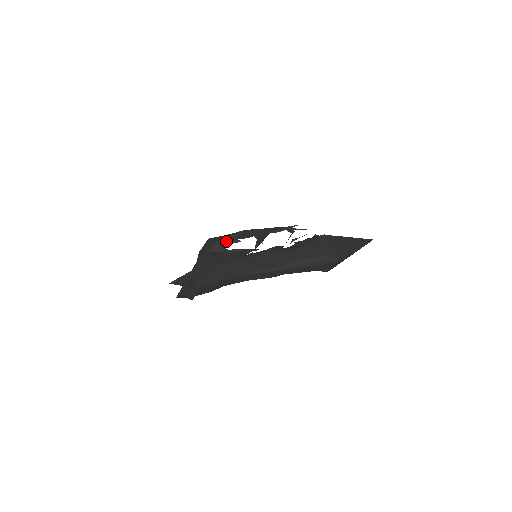
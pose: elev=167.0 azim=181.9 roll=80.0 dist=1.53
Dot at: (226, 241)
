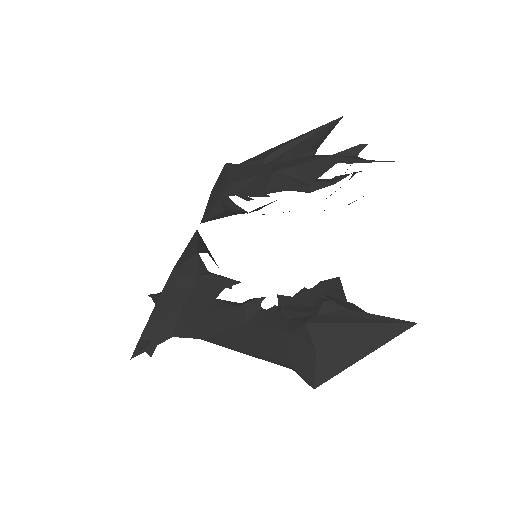
Dot at: (235, 194)
